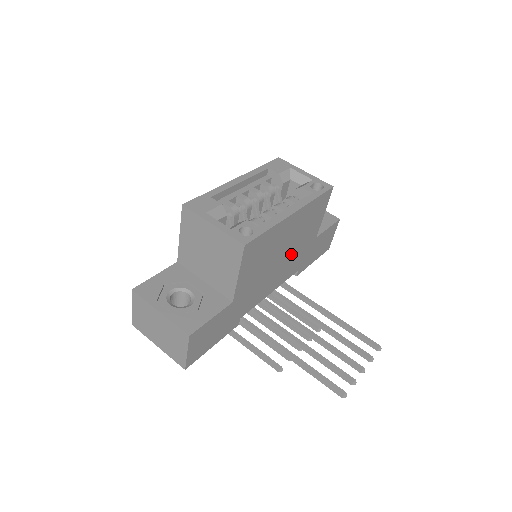
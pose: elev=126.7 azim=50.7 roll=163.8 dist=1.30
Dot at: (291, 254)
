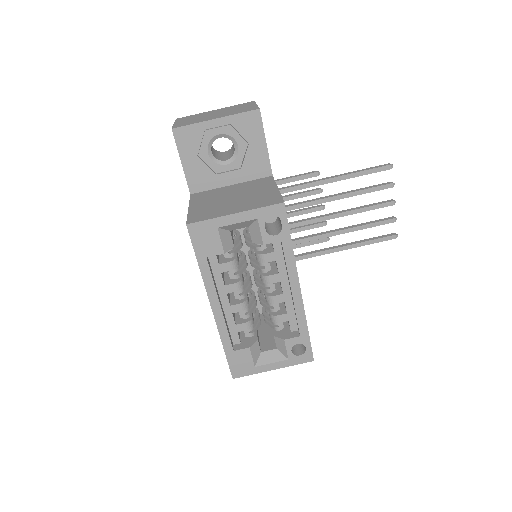
Dot at: occluded
